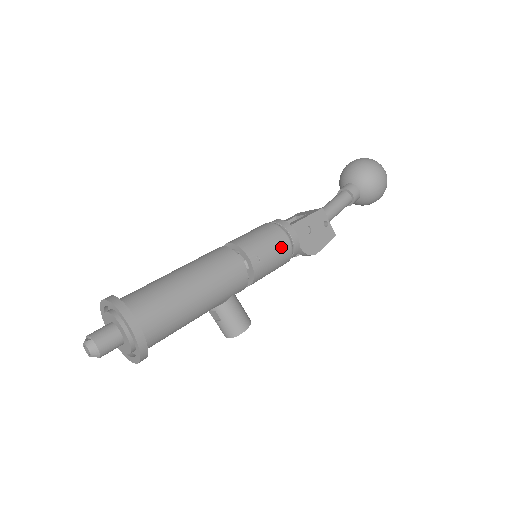
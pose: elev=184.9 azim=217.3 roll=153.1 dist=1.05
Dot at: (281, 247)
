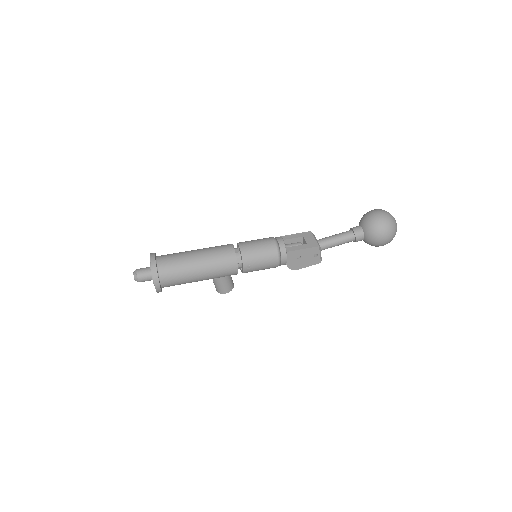
Dot at: (270, 264)
